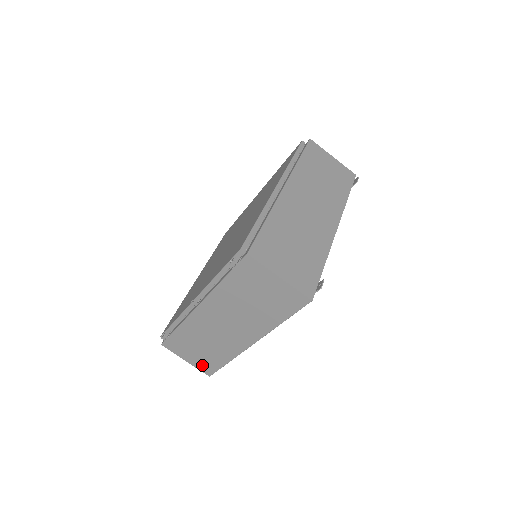
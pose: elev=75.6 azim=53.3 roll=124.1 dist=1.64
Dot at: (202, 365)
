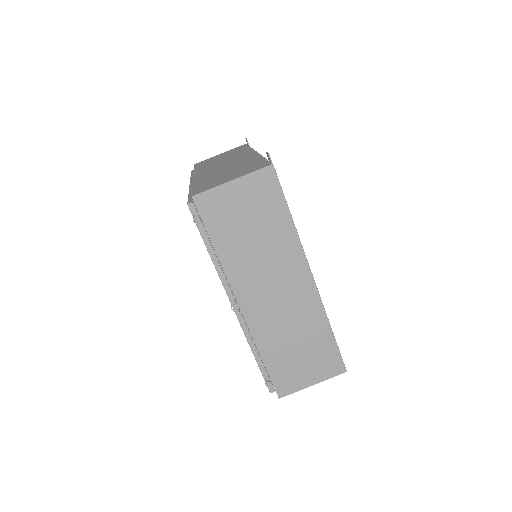
Dot at: (326, 368)
